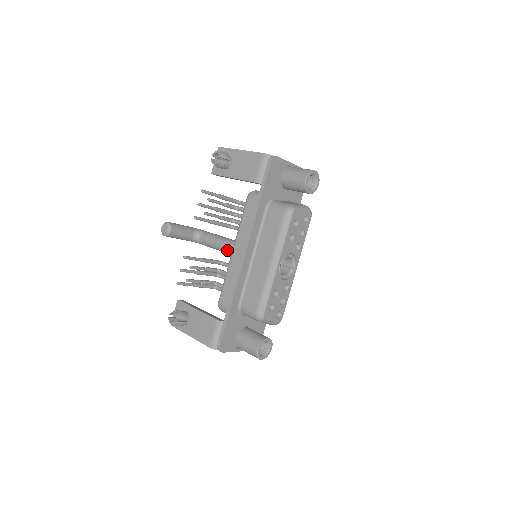
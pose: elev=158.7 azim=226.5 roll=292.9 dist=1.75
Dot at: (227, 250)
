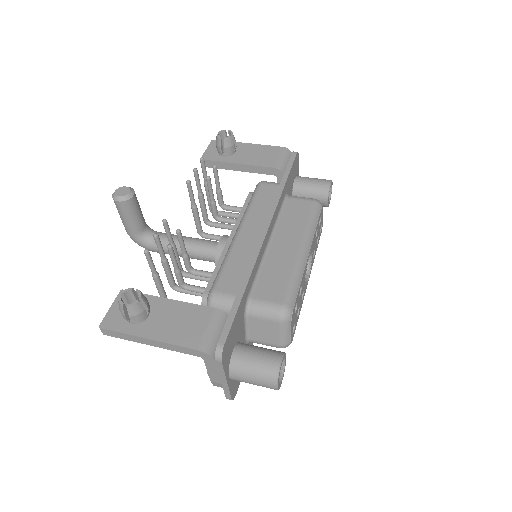
Dot at: (206, 248)
